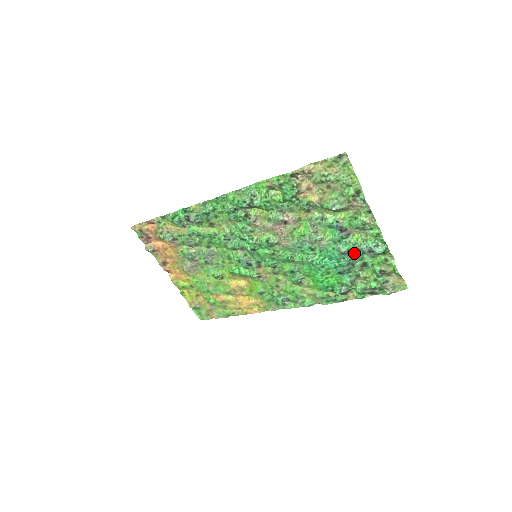
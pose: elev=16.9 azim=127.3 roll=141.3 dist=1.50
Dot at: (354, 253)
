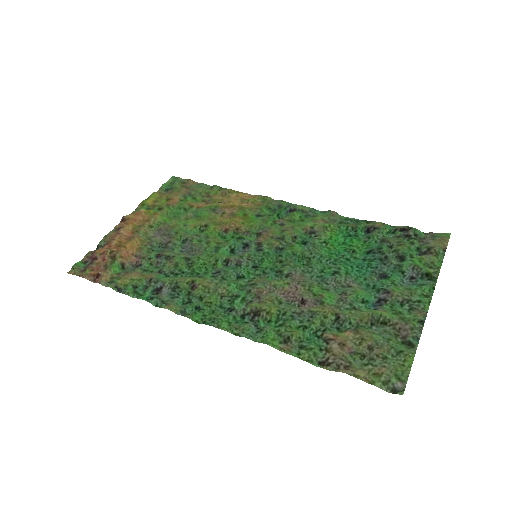
Dot at: (391, 274)
